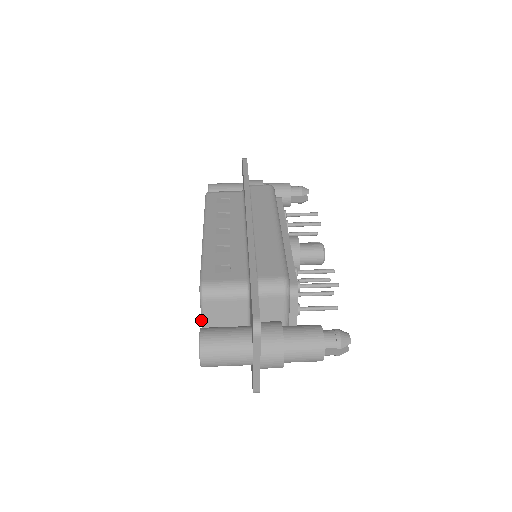
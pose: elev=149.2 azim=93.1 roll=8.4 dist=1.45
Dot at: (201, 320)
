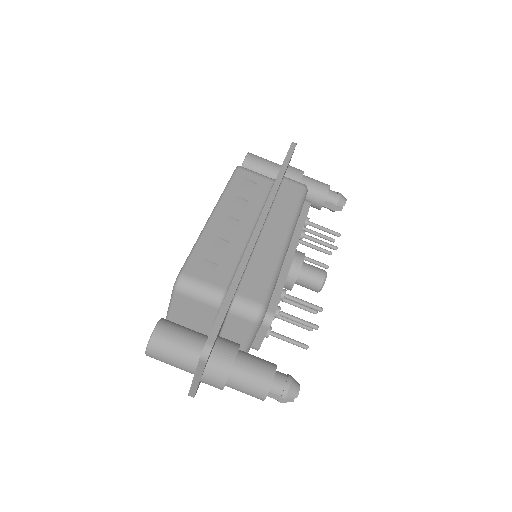
Dot at: occluded
